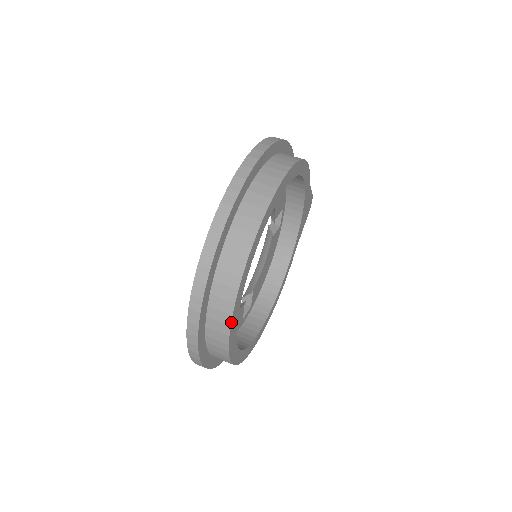
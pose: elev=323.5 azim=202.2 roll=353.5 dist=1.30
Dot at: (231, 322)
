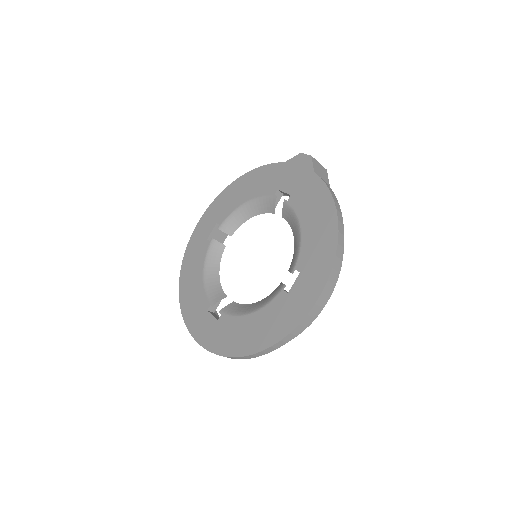
Dot at: occluded
